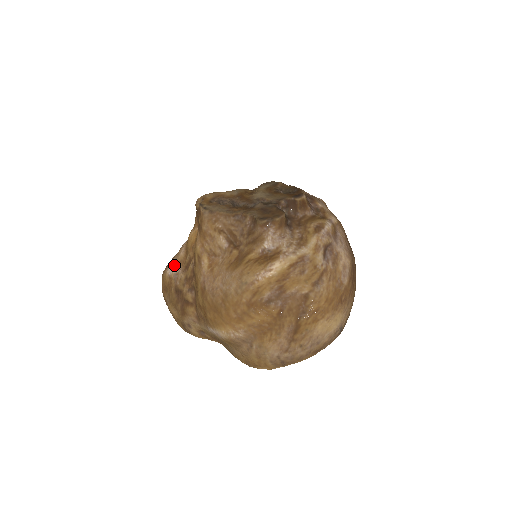
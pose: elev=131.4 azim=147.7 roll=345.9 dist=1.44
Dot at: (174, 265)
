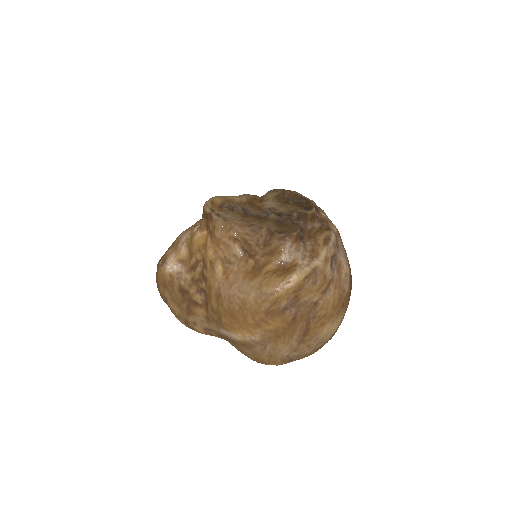
Dot at: (174, 263)
